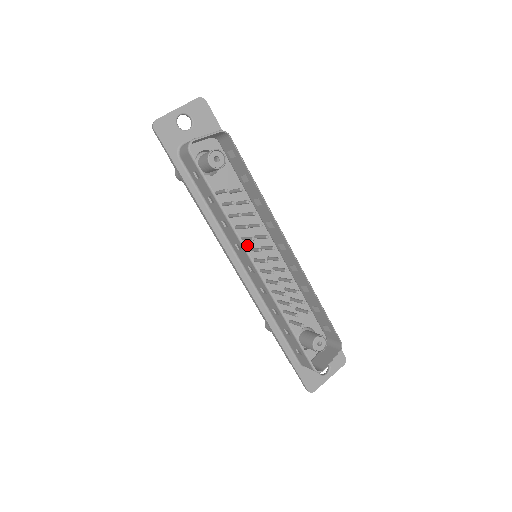
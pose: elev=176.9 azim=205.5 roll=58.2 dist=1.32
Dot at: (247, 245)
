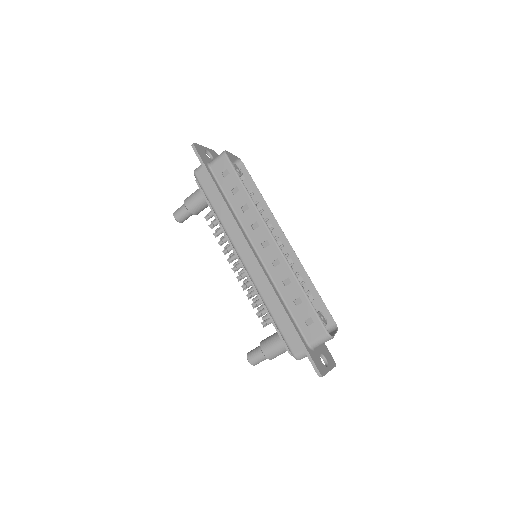
Dot at: occluded
